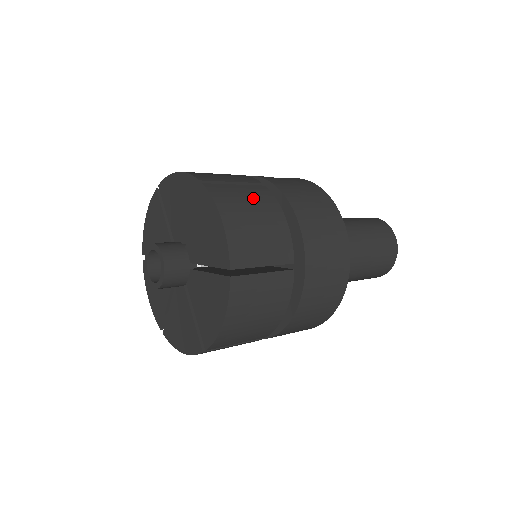
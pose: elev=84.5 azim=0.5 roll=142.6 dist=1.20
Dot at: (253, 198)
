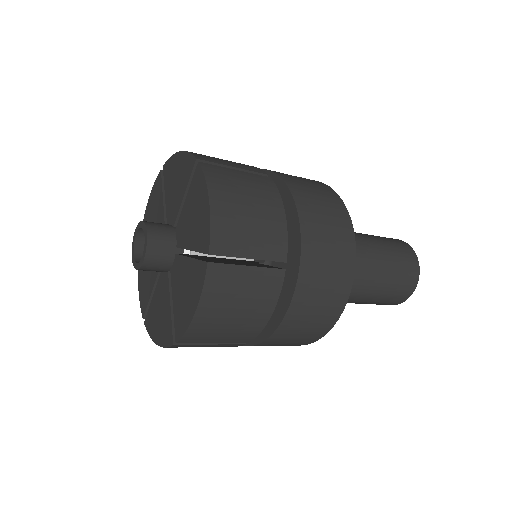
Dot at: (252, 186)
